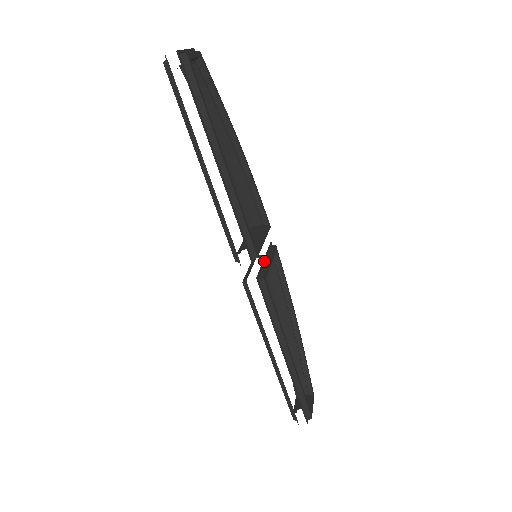
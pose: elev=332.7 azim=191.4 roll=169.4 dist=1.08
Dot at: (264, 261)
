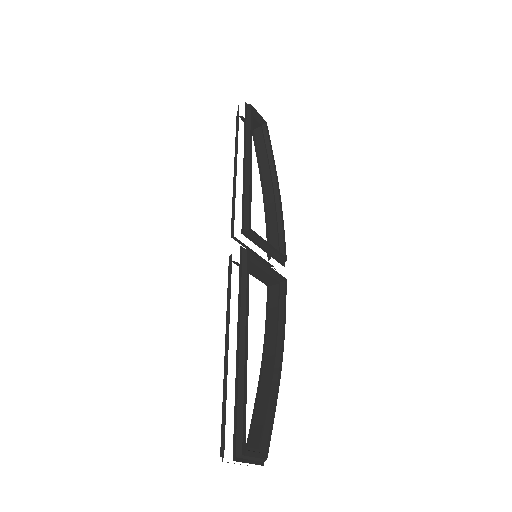
Dot at: occluded
